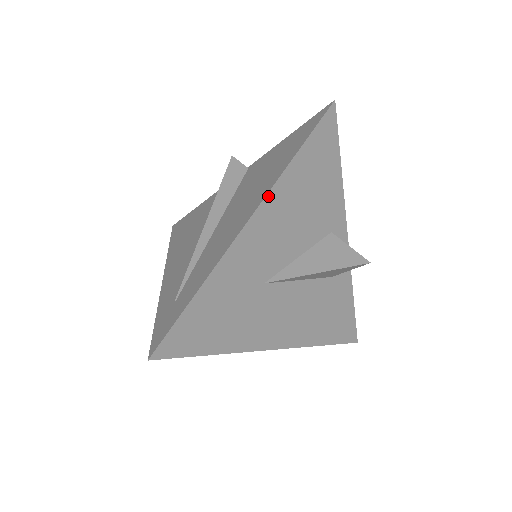
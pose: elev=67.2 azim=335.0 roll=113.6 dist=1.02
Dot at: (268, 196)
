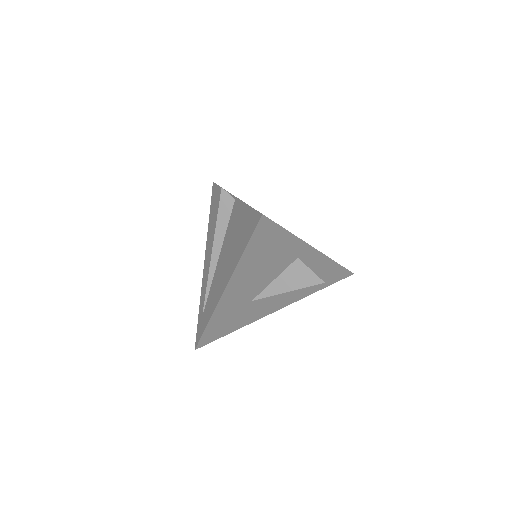
Dot at: (231, 279)
